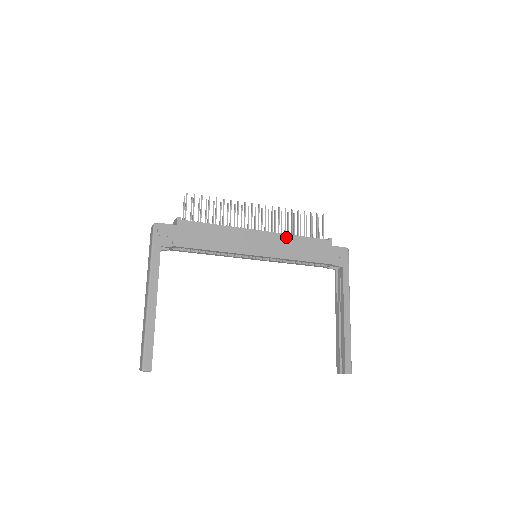
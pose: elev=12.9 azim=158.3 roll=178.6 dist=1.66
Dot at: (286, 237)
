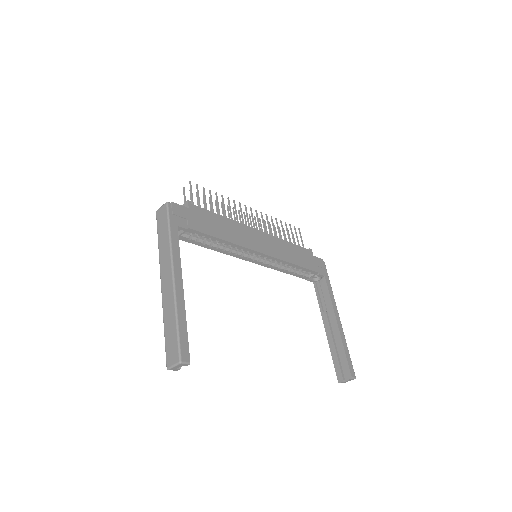
Dot at: (279, 241)
